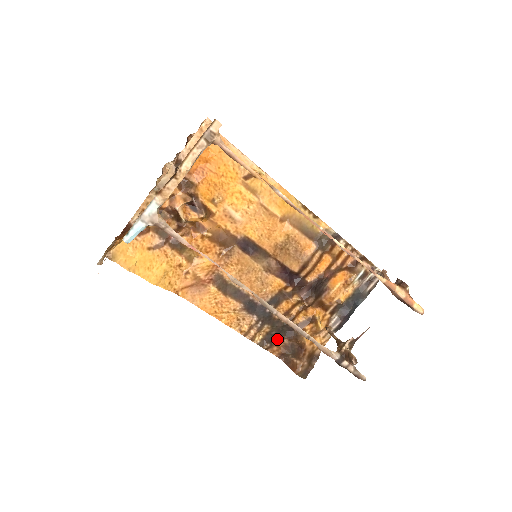
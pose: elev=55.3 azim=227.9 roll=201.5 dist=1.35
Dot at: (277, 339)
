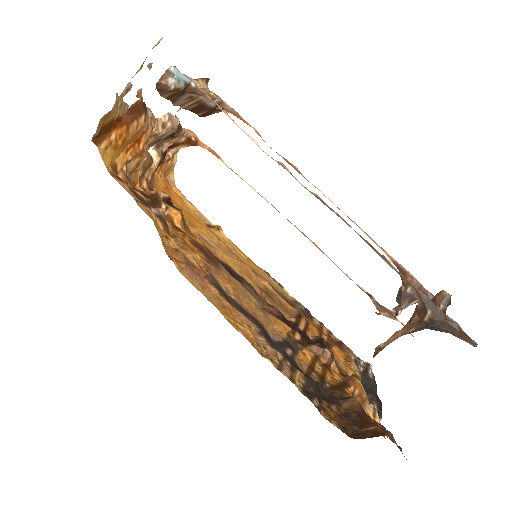
Dot at: (321, 402)
